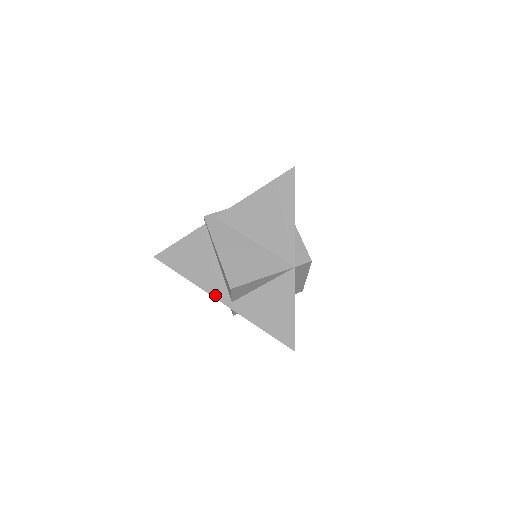
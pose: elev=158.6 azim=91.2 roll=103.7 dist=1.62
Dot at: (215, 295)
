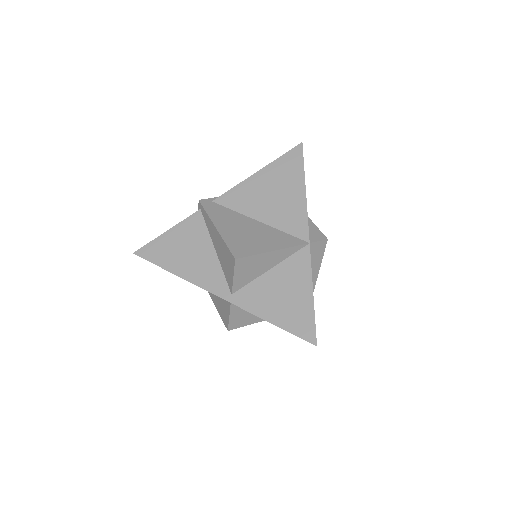
Dot at: (210, 288)
